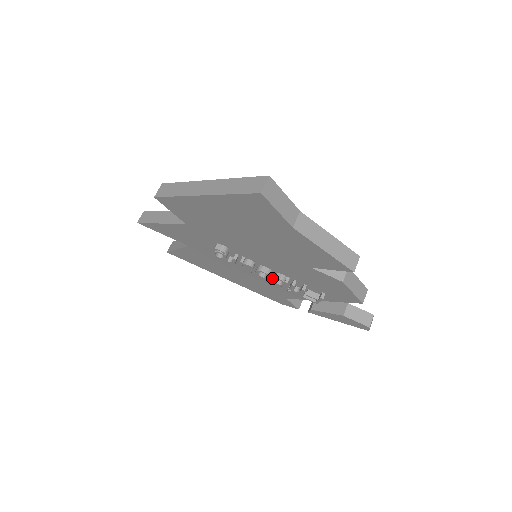
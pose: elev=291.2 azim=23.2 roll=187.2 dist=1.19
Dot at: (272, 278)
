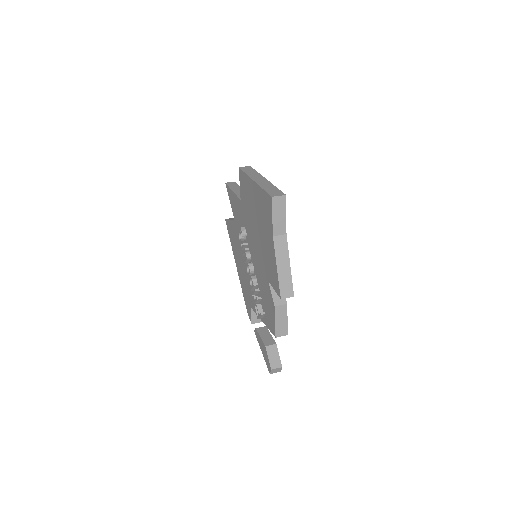
Dot at: occluded
